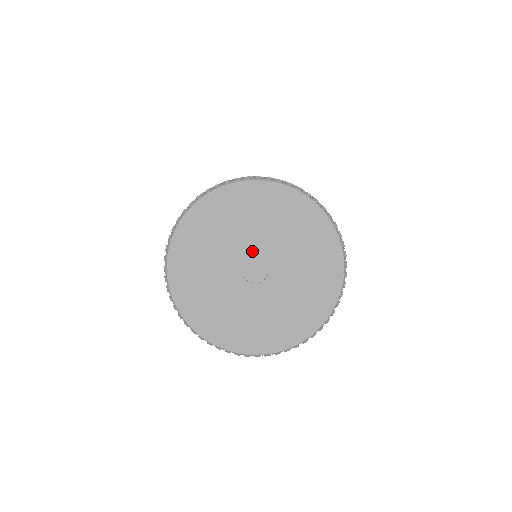
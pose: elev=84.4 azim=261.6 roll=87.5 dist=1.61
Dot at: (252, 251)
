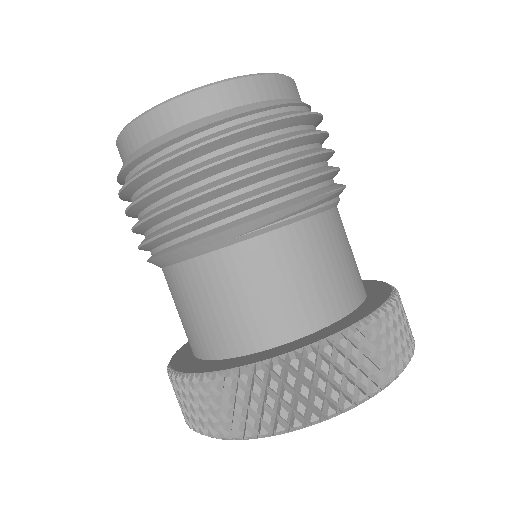
Dot at: occluded
